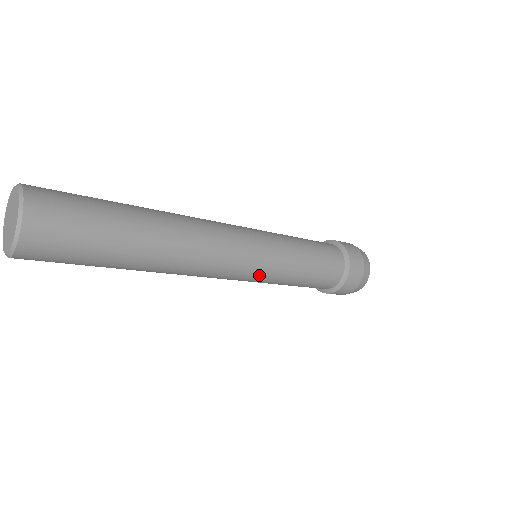
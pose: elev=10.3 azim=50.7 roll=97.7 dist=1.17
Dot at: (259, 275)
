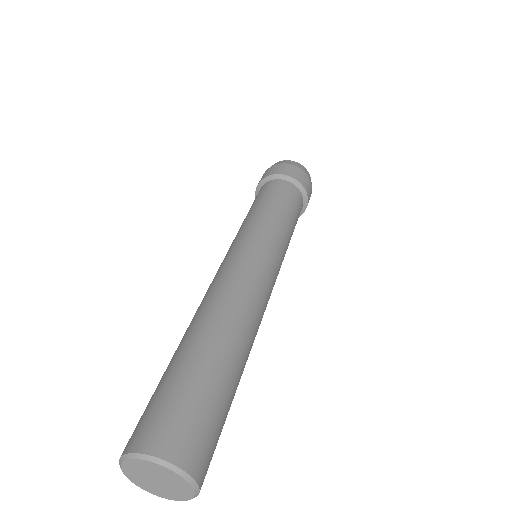
Dot at: occluded
